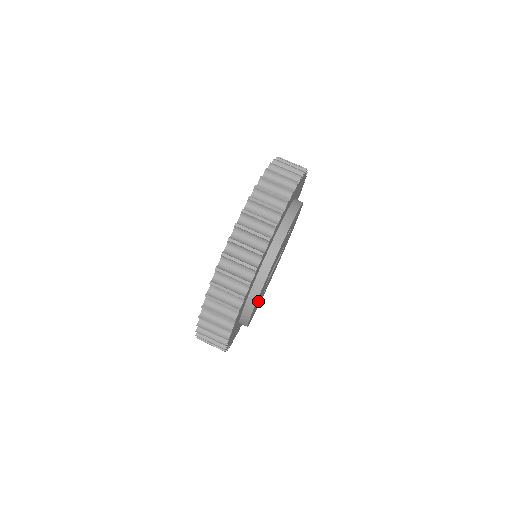
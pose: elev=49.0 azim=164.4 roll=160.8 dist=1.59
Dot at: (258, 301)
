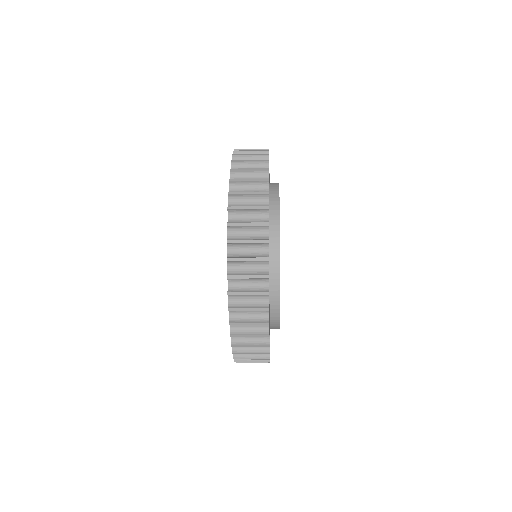
Dot at: occluded
